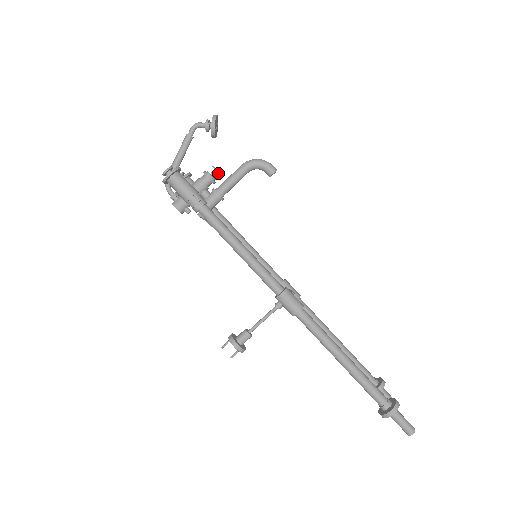
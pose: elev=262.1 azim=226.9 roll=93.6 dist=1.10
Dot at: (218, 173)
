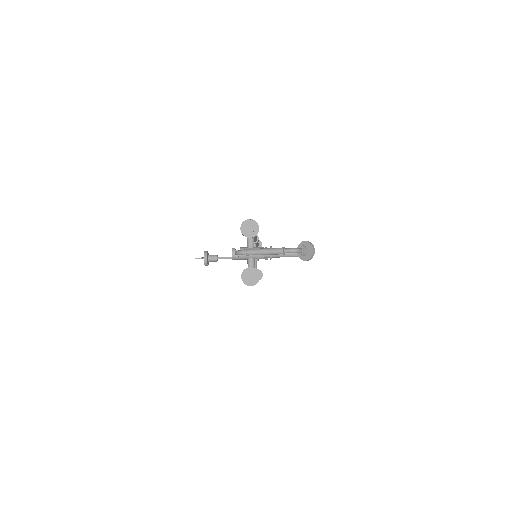
Dot at: (279, 256)
